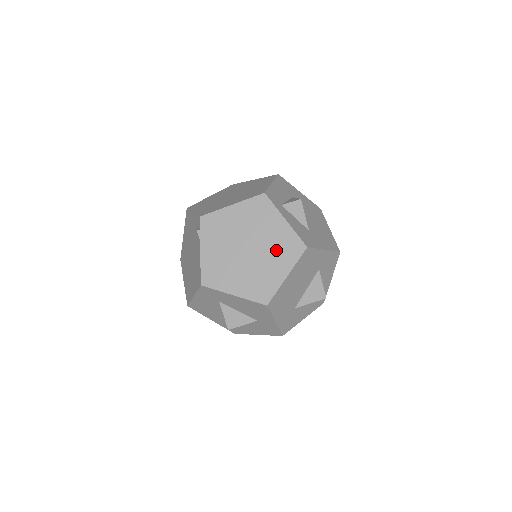
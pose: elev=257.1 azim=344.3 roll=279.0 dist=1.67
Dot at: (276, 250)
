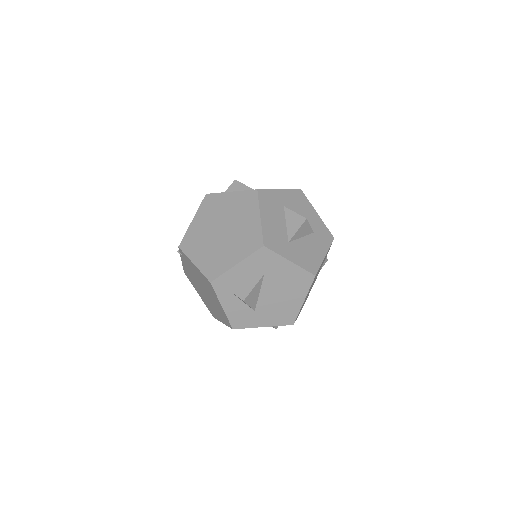
Dot at: (217, 309)
